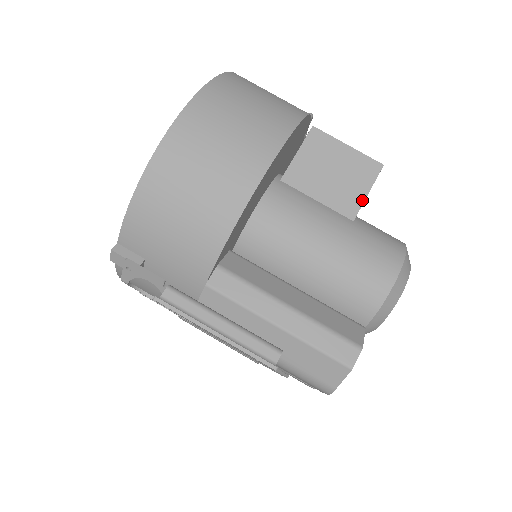
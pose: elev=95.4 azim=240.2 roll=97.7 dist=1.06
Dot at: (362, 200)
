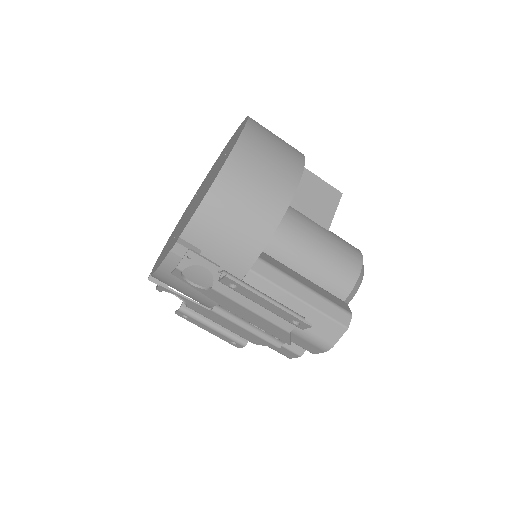
Dot at: (332, 217)
